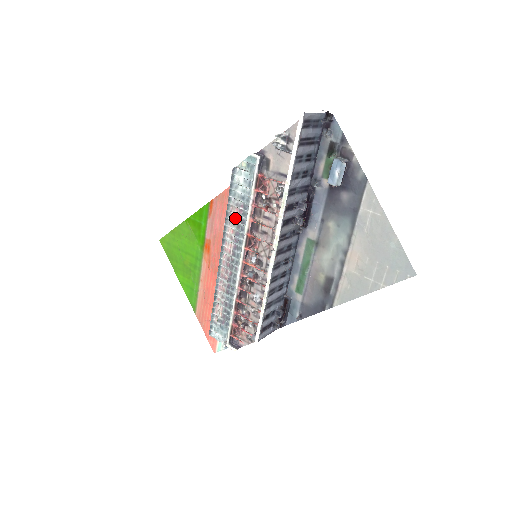
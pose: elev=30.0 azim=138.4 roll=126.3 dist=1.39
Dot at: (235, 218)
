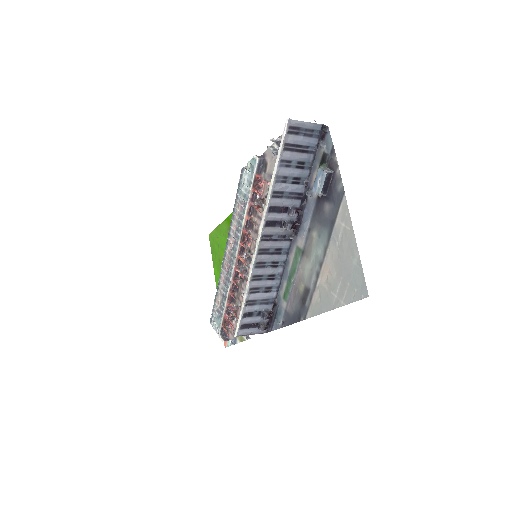
Dot at: (238, 214)
